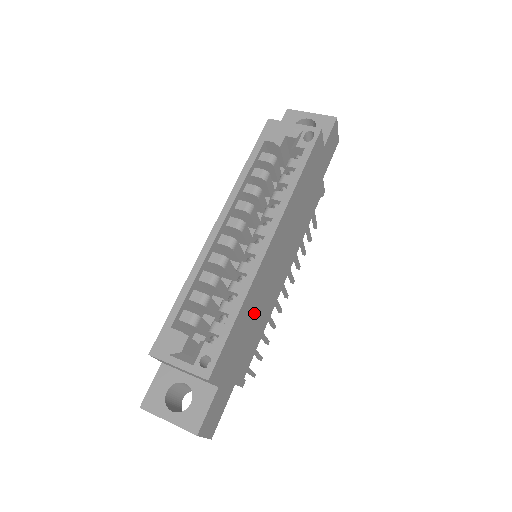
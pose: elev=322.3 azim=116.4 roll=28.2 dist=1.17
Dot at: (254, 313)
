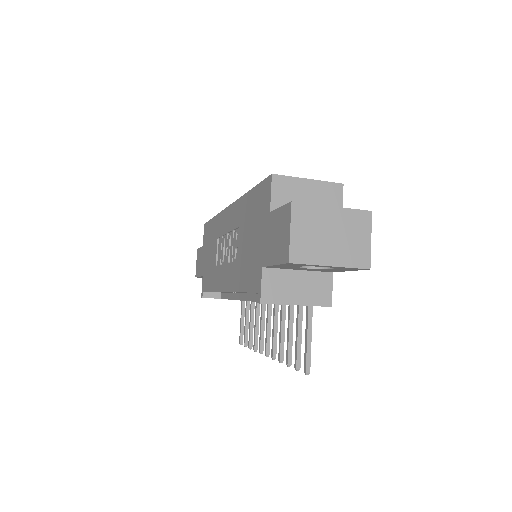
Dot at: occluded
